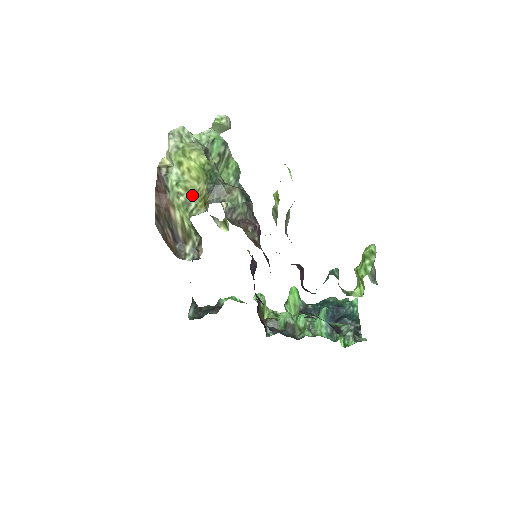
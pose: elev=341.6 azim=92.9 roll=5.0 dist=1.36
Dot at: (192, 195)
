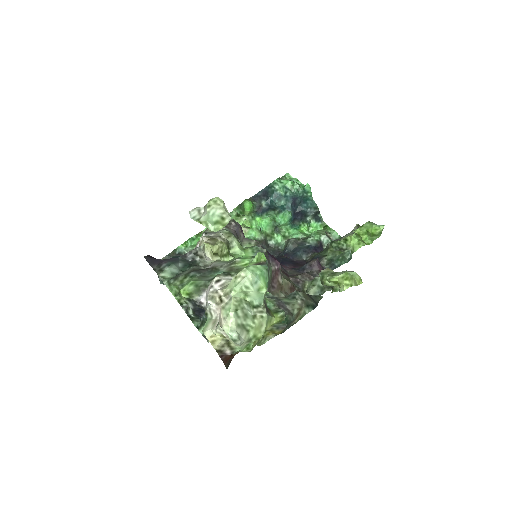
Dot at: occluded
